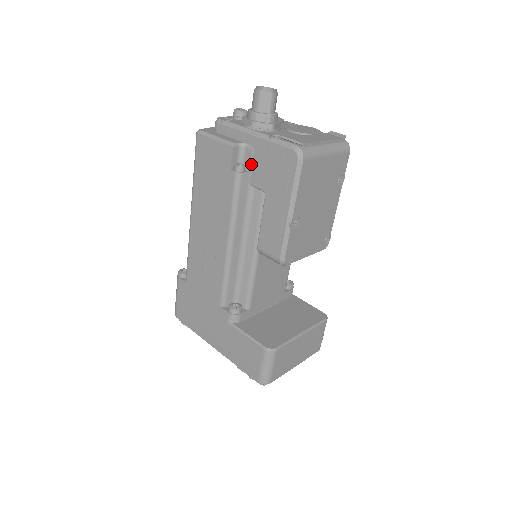
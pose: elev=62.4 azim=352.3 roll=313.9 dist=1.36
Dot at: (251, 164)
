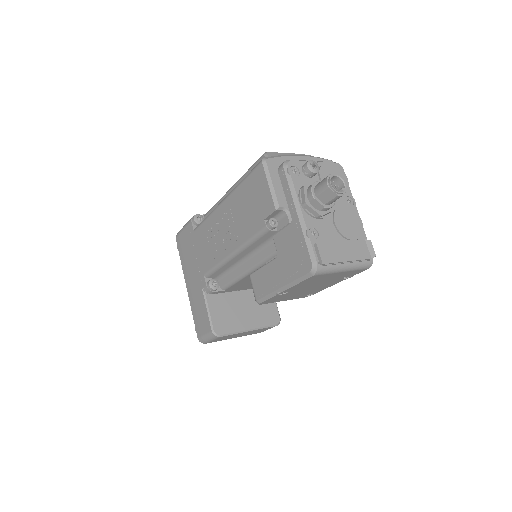
Dot at: (282, 228)
